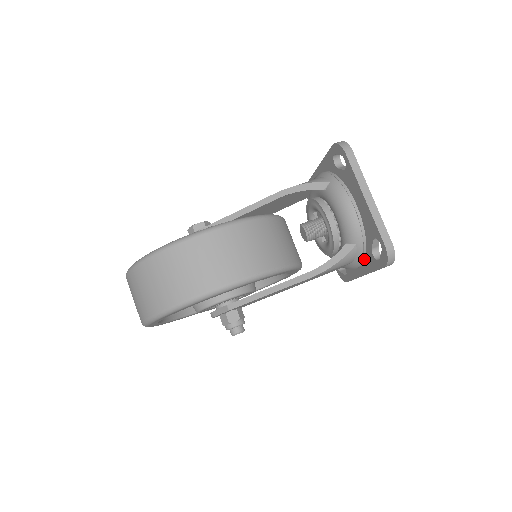
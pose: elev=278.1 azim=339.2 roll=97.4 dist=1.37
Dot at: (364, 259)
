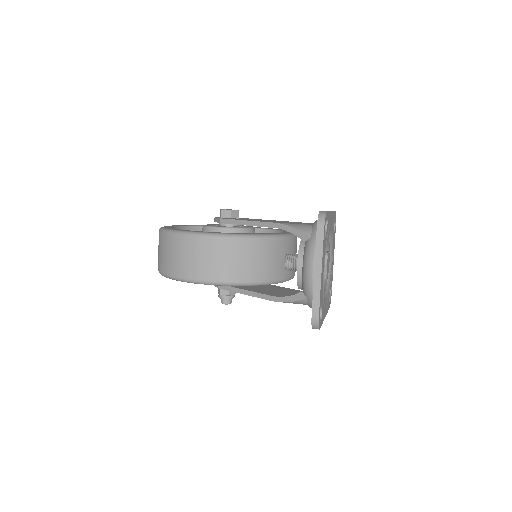
Dot at: occluded
